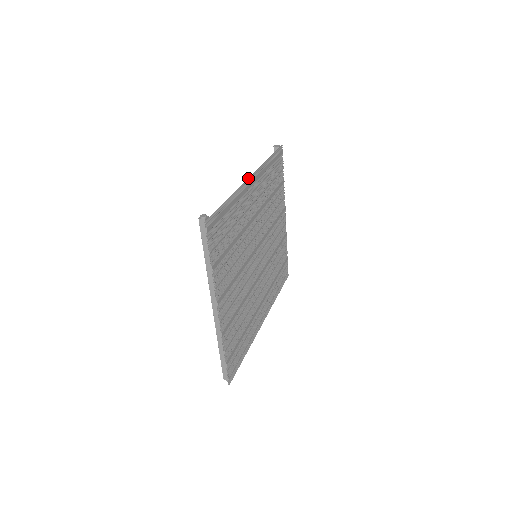
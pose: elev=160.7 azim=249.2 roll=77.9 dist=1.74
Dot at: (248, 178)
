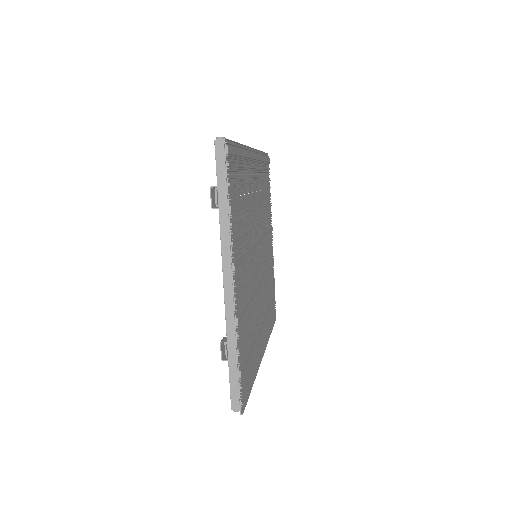
Dot at: occluded
